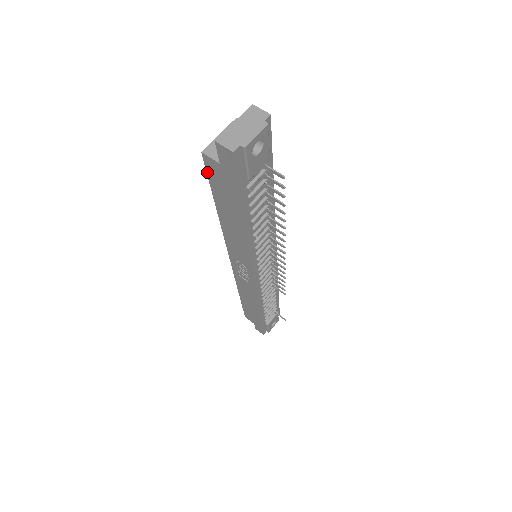
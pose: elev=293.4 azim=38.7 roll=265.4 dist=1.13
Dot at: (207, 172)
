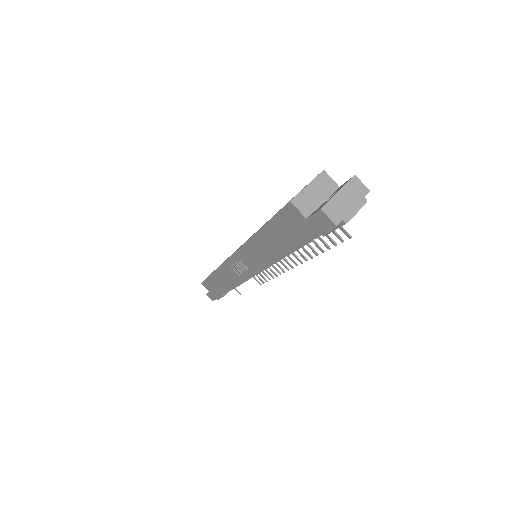
Dot at: (280, 212)
